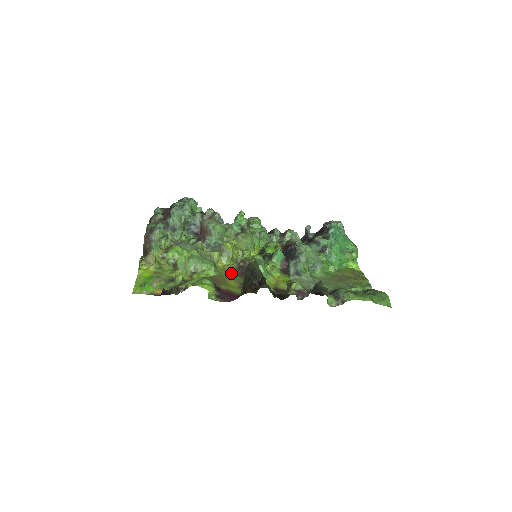
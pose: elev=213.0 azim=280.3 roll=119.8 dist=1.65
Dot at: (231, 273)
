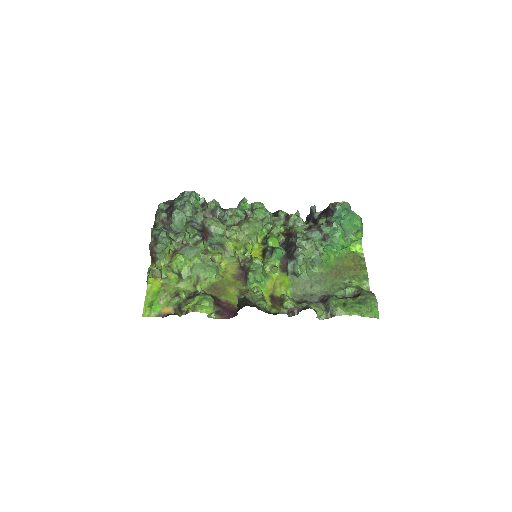
Dot at: (232, 275)
